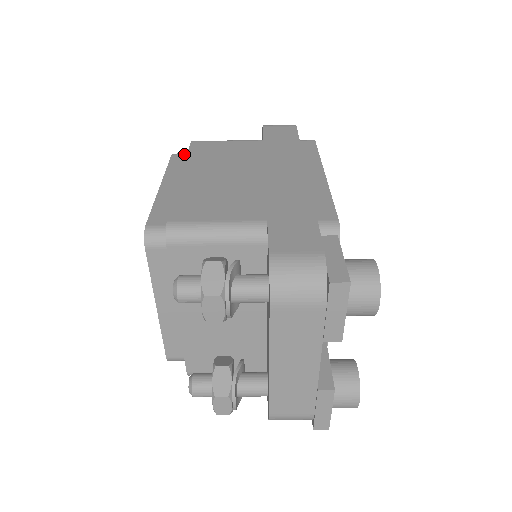
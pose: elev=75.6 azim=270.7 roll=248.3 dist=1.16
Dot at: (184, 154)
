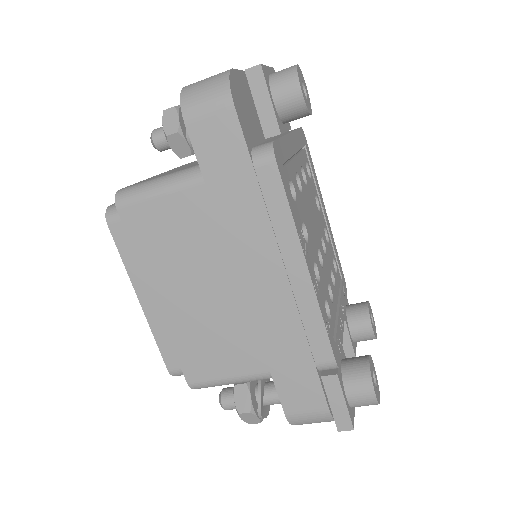
Dot at: (120, 221)
